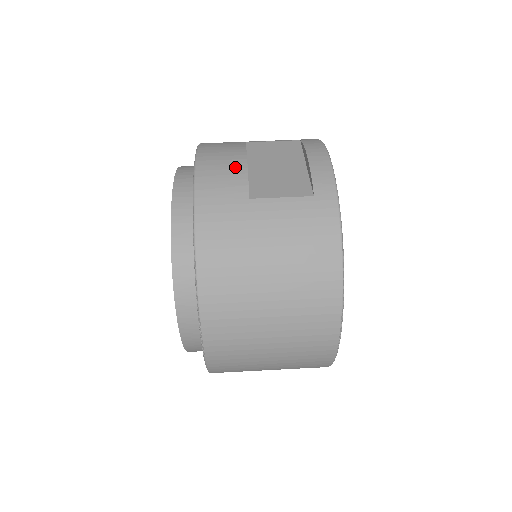
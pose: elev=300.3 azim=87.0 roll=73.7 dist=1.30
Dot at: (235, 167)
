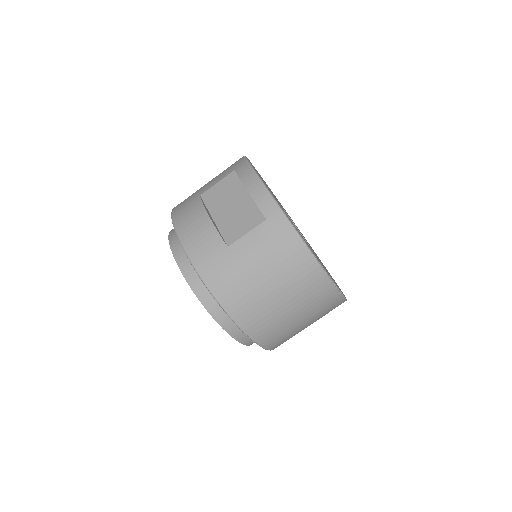
Dot at: (205, 228)
